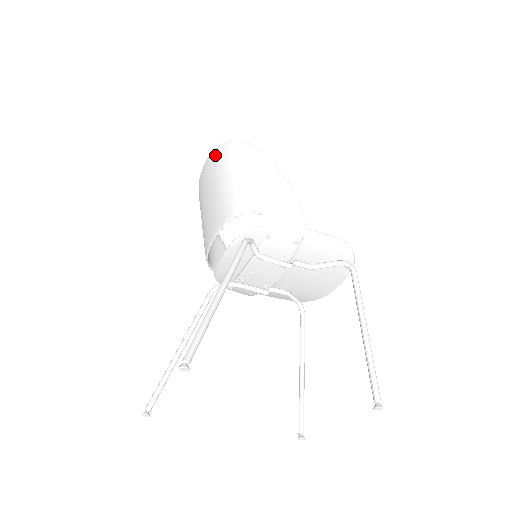
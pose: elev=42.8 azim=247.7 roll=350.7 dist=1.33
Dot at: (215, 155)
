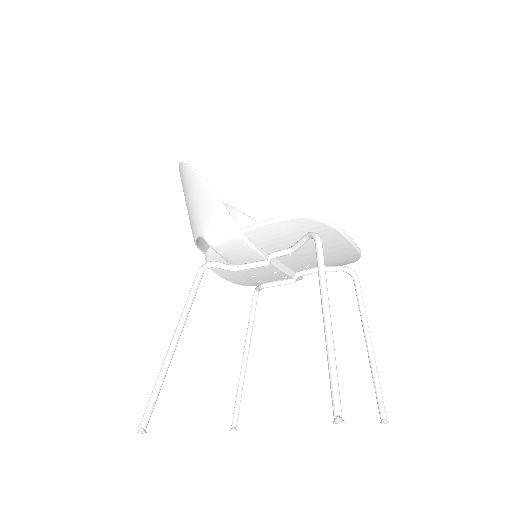
Dot at: occluded
